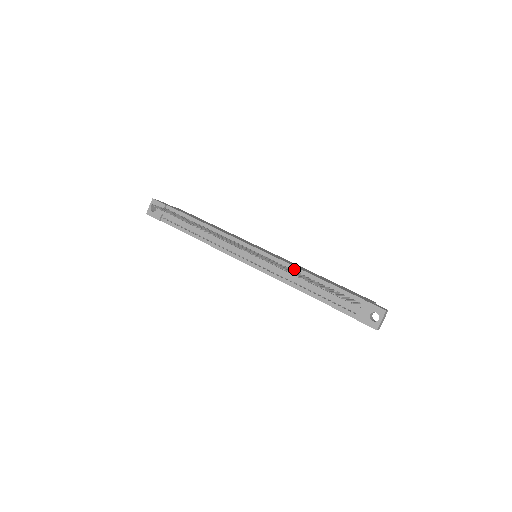
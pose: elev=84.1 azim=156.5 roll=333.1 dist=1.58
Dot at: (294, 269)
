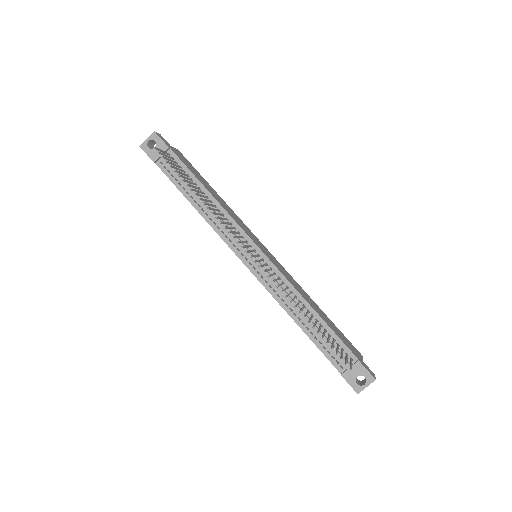
Dot at: (296, 294)
